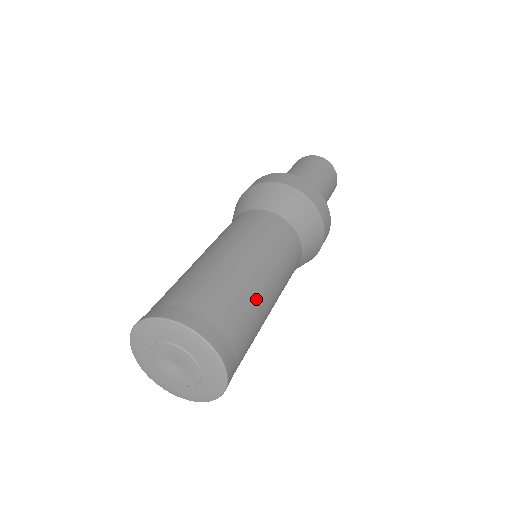
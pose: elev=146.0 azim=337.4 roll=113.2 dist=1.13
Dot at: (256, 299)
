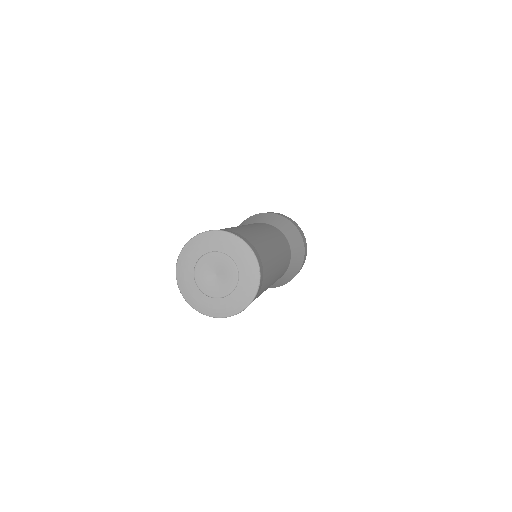
Dot at: (273, 273)
